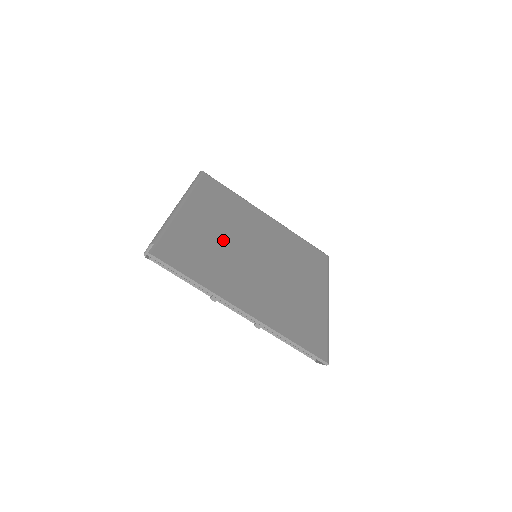
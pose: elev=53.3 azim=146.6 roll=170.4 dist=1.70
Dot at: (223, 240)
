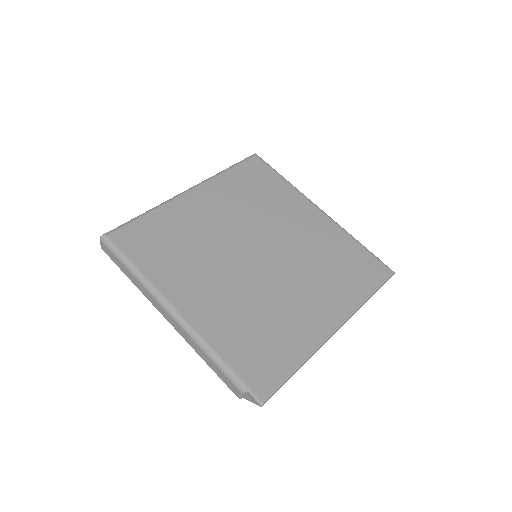
Dot at: (237, 289)
